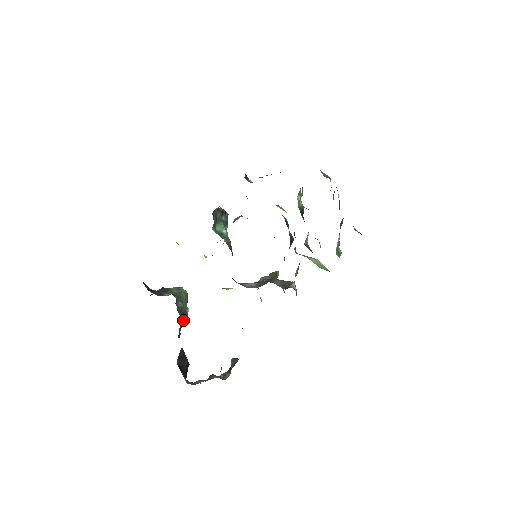
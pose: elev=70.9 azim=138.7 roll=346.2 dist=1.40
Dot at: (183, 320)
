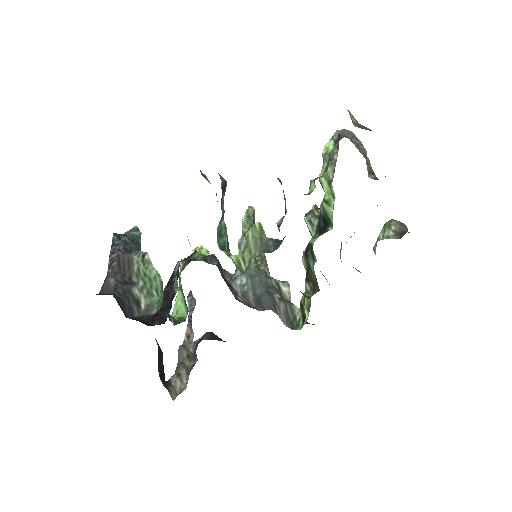
Dot at: occluded
